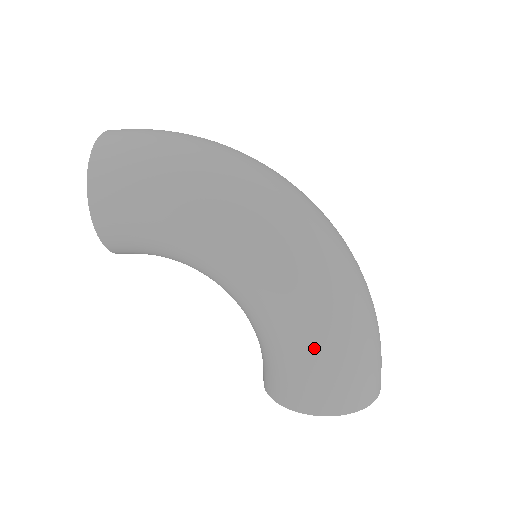
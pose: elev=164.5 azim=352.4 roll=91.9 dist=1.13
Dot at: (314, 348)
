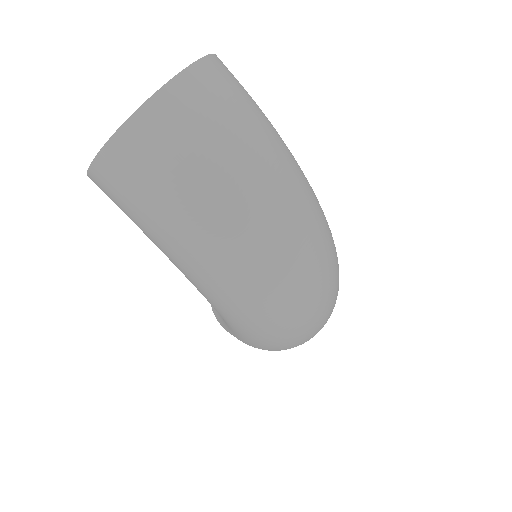
Dot at: (234, 335)
